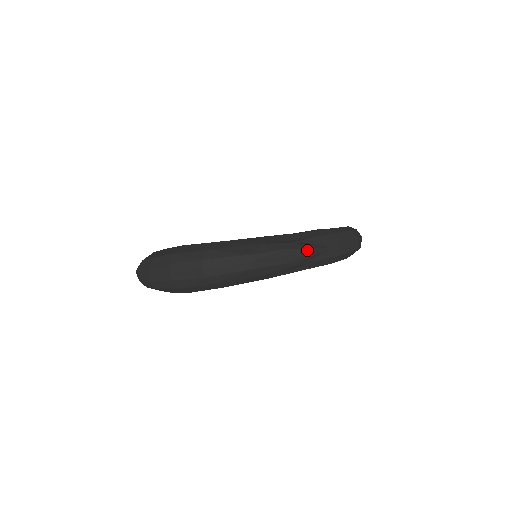
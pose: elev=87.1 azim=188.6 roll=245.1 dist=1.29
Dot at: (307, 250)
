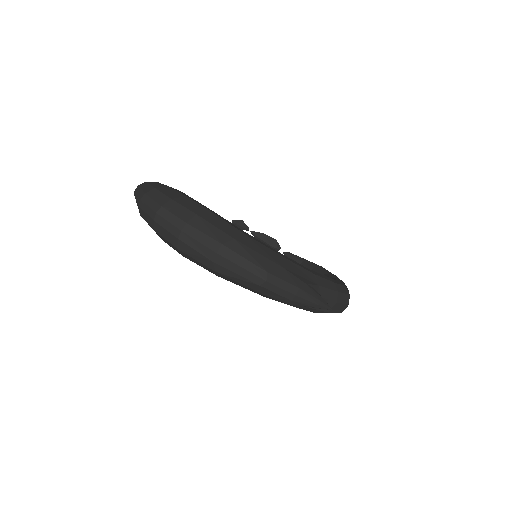
Dot at: (315, 300)
